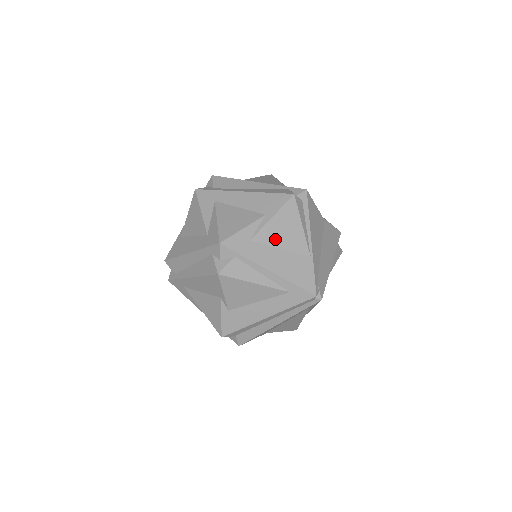
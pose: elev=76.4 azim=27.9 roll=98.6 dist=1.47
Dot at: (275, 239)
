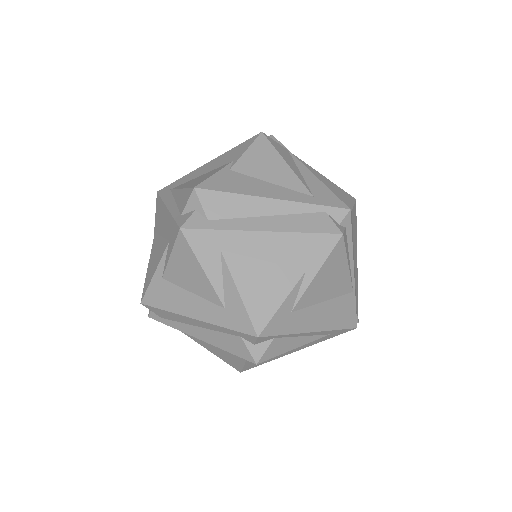
Dot at: (318, 295)
